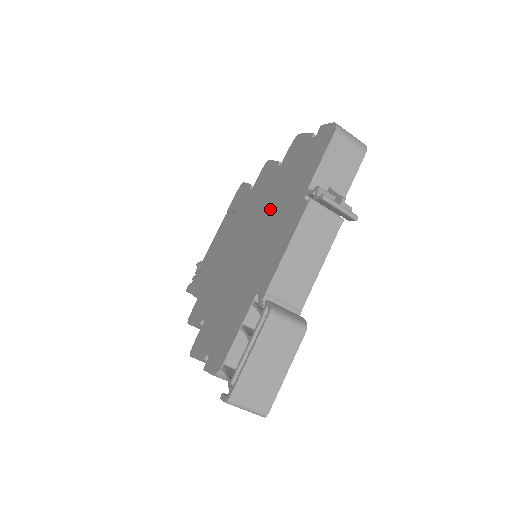
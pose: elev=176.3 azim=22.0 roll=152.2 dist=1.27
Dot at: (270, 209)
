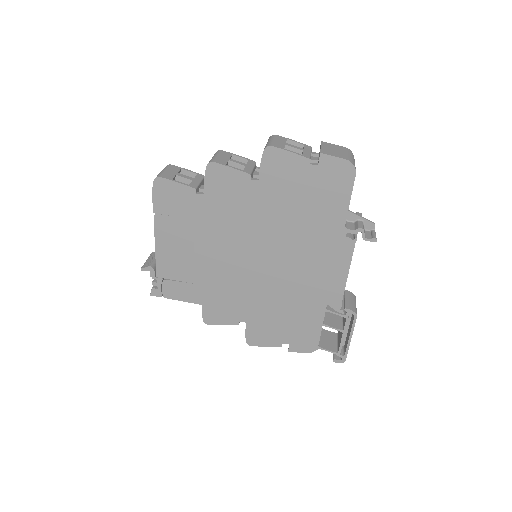
Dot at: (284, 234)
